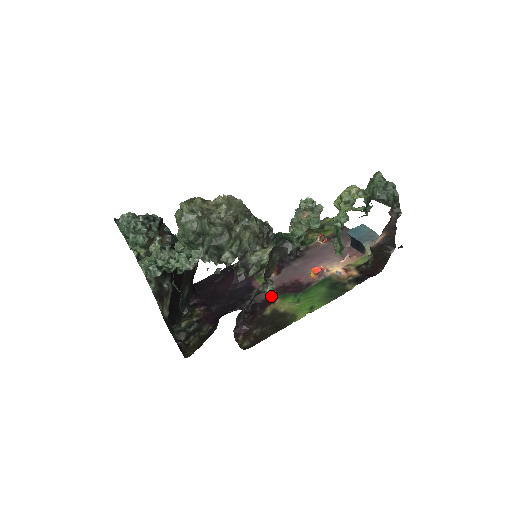
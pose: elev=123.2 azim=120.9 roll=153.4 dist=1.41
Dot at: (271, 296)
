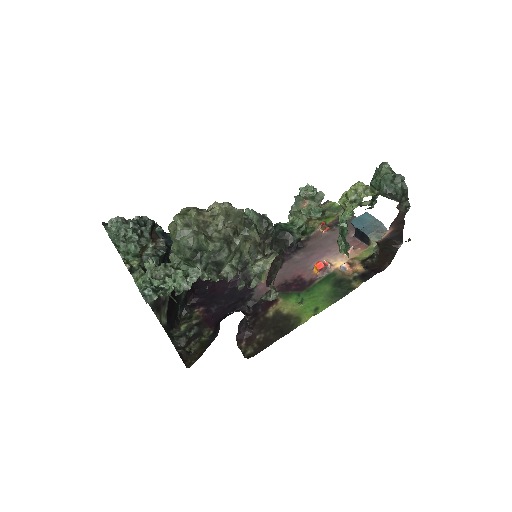
Dot at: occluded
